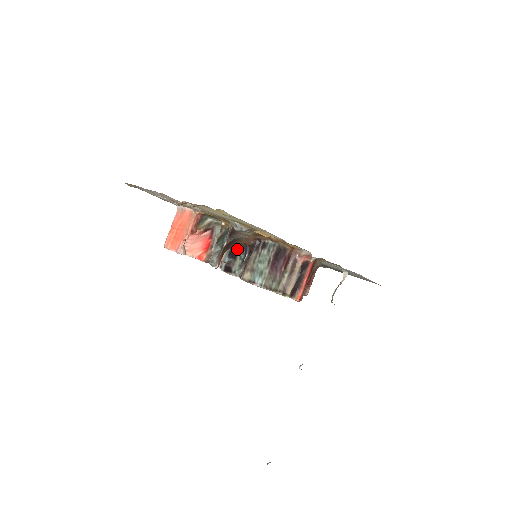
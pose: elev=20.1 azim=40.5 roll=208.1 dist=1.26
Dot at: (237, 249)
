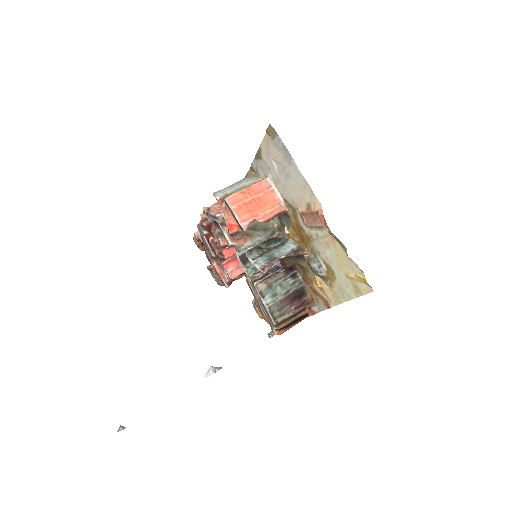
Dot at: occluded
